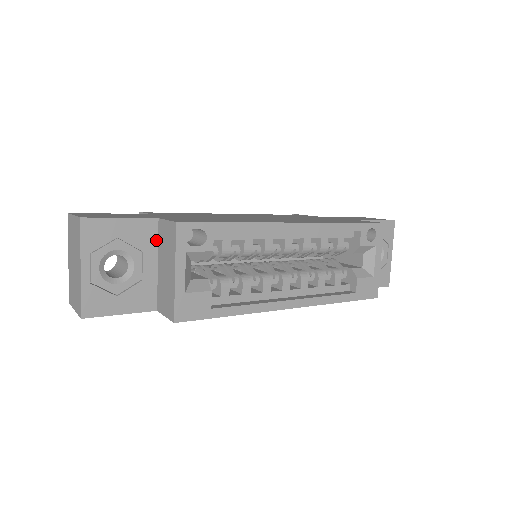
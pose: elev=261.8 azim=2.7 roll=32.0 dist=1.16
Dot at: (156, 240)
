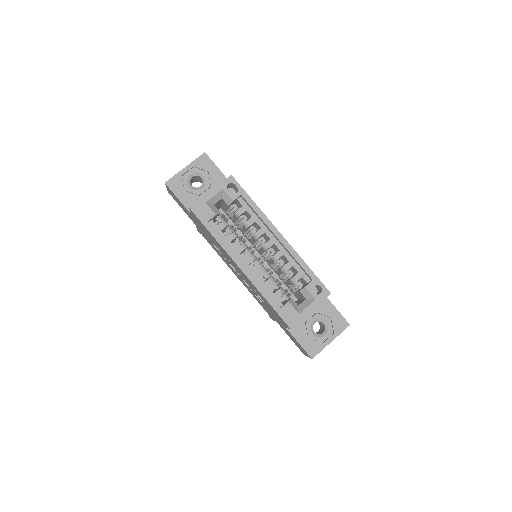
Dot at: occluded
